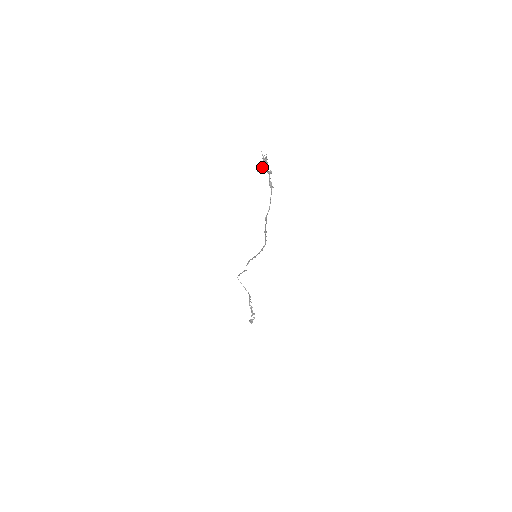
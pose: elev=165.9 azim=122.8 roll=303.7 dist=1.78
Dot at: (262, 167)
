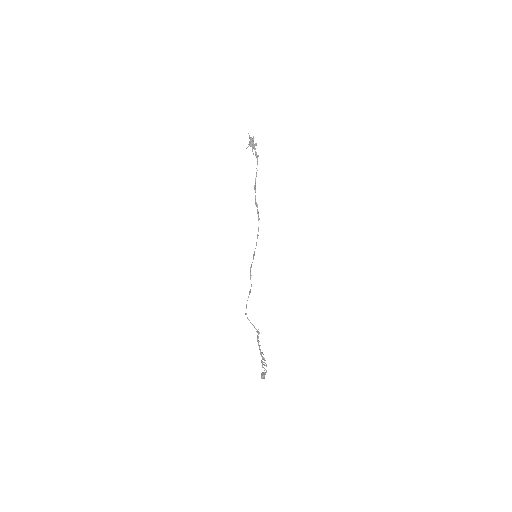
Dot at: (249, 143)
